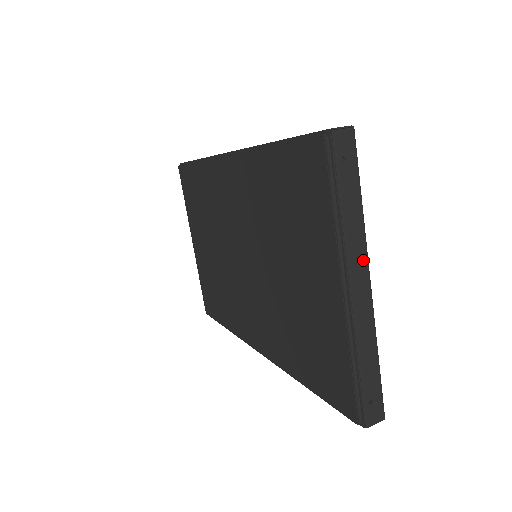
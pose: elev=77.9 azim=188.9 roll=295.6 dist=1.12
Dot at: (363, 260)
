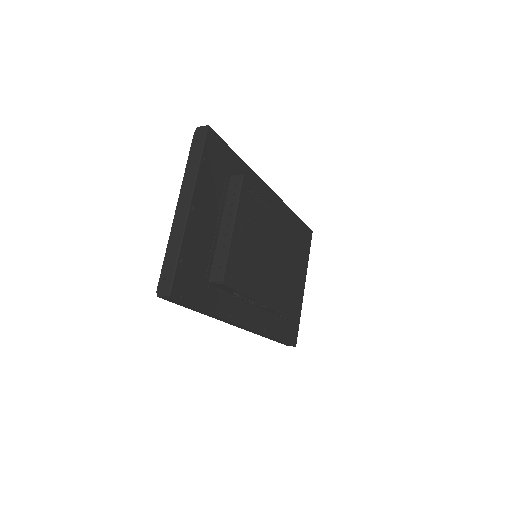
Dot at: (190, 192)
